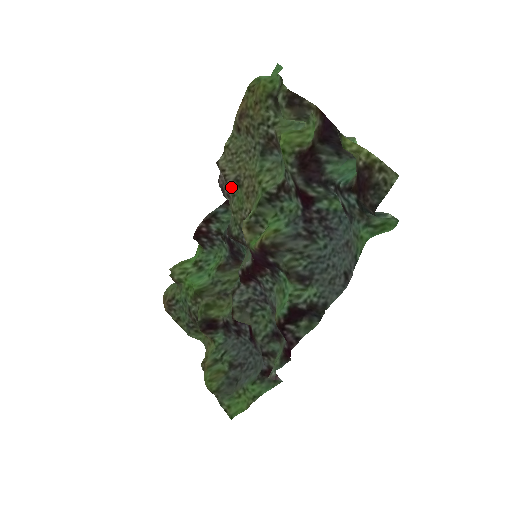
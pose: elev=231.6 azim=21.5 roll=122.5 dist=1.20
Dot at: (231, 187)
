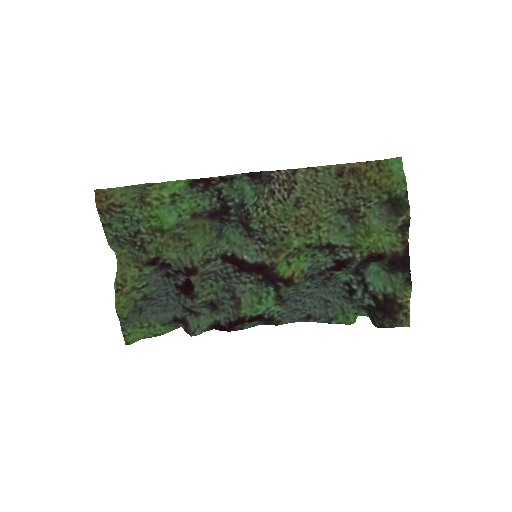
Dot at: (287, 198)
